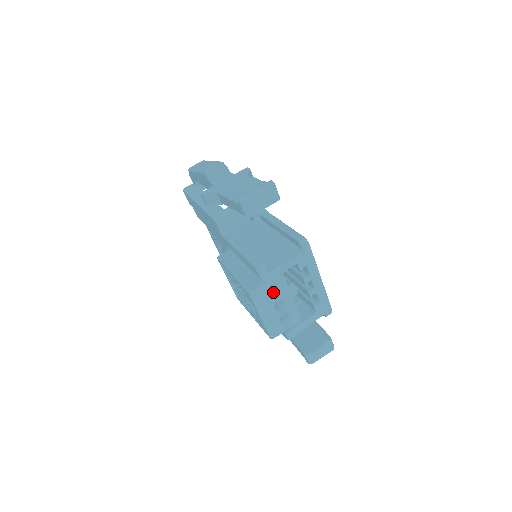
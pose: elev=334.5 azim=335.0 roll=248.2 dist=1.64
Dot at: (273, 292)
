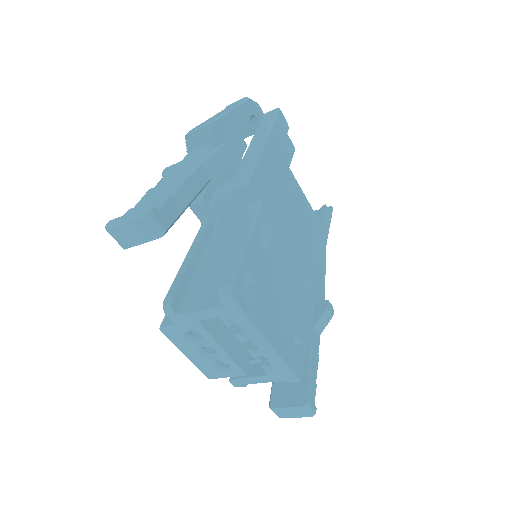
Dot at: occluded
